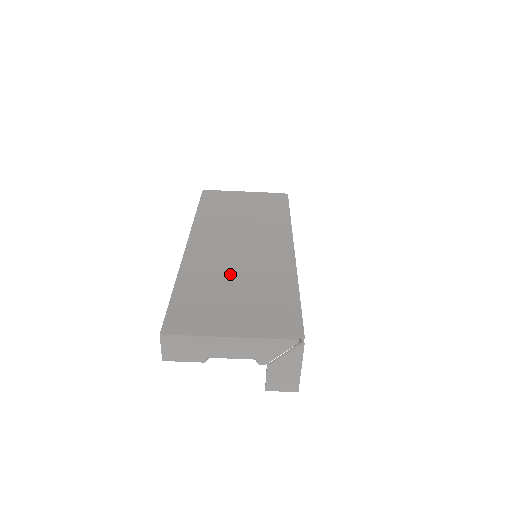
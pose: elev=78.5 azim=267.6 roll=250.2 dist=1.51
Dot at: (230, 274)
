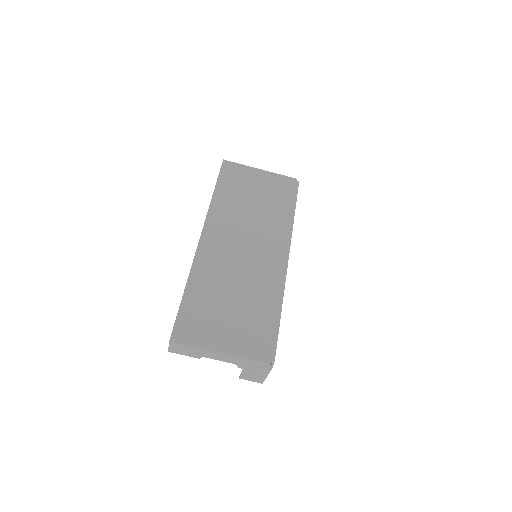
Dot at: (231, 283)
